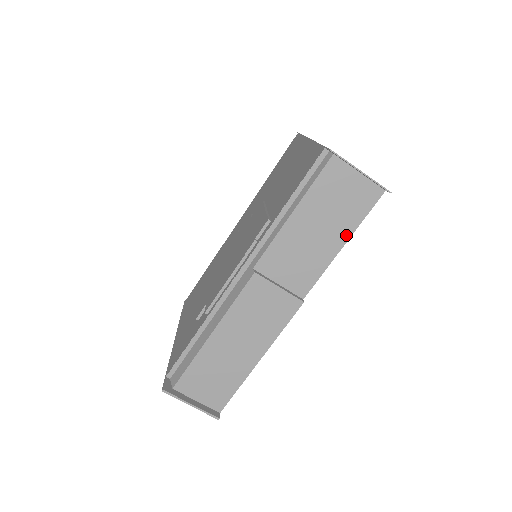
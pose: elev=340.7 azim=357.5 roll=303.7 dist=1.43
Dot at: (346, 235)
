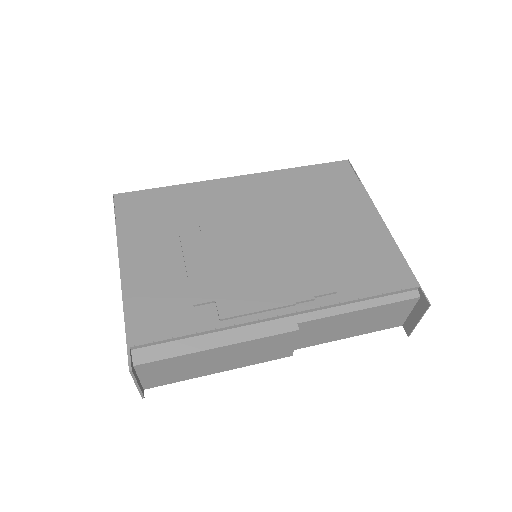
Dot at: (358, 334)
